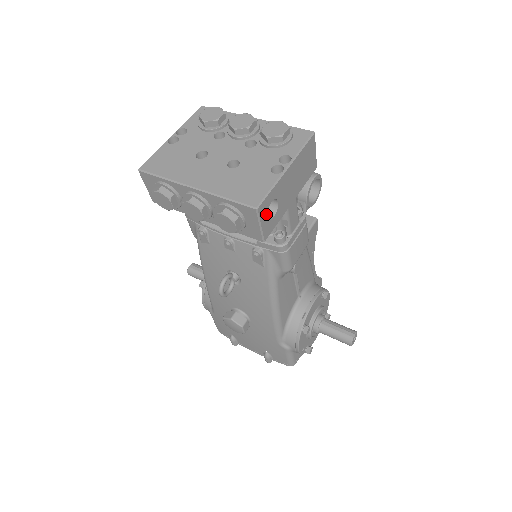
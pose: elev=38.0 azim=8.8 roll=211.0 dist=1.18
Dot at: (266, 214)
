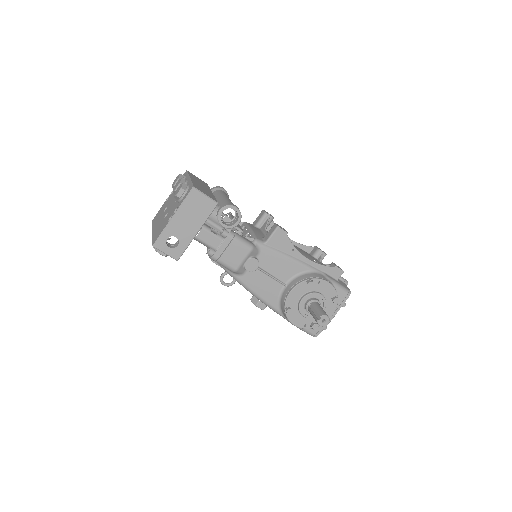
Dot at: (167, 246)
